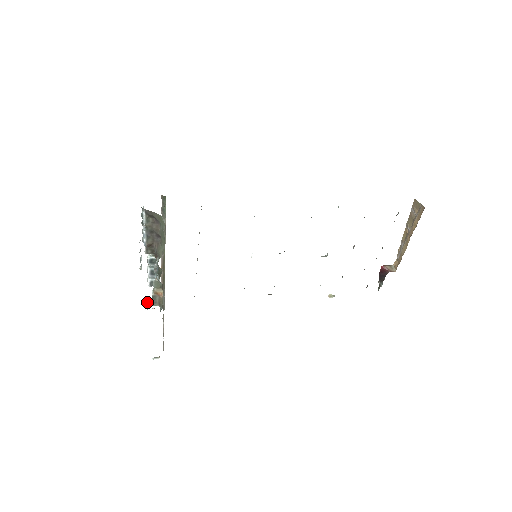
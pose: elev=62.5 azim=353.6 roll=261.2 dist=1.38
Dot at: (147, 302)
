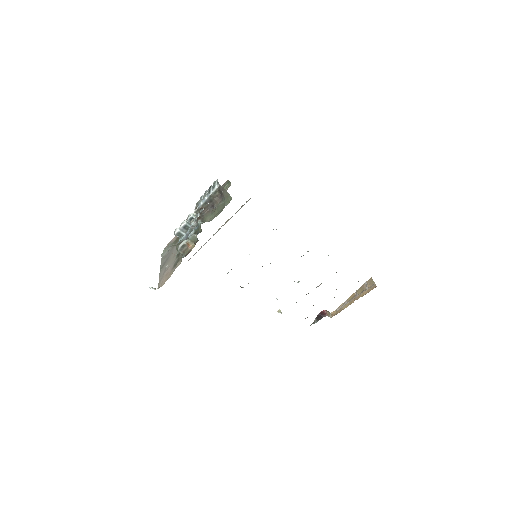
Dot at: occluded
